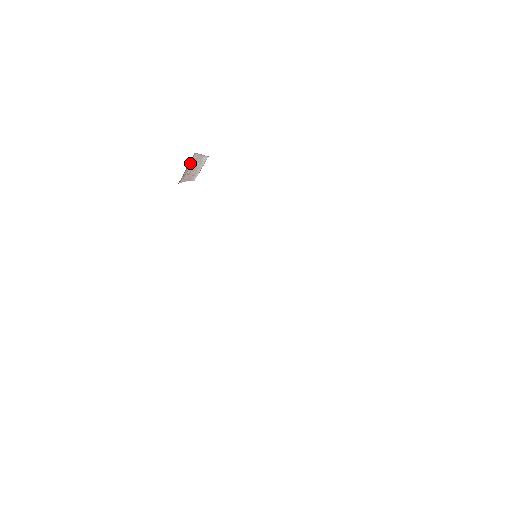
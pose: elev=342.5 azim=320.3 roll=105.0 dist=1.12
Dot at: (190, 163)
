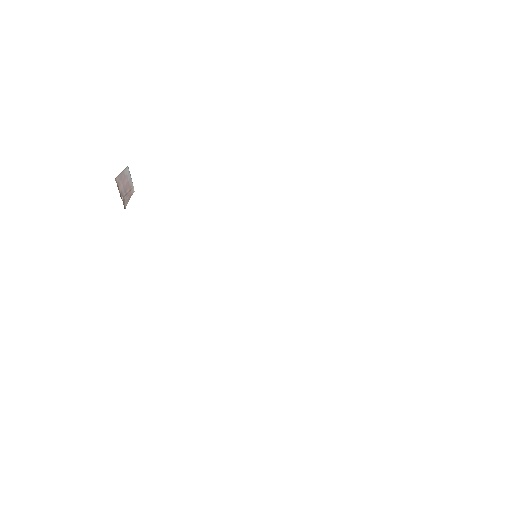
Dot at: (119, 188)
